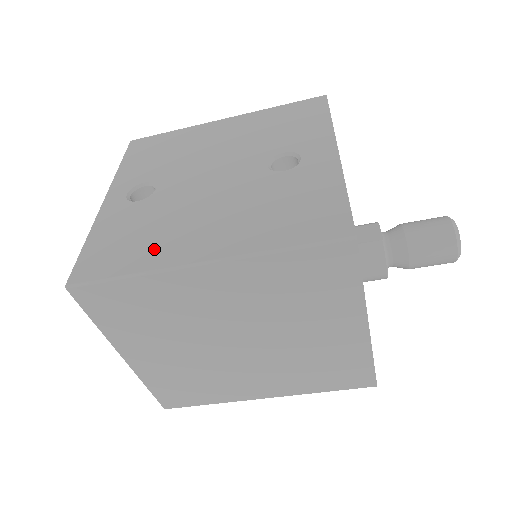
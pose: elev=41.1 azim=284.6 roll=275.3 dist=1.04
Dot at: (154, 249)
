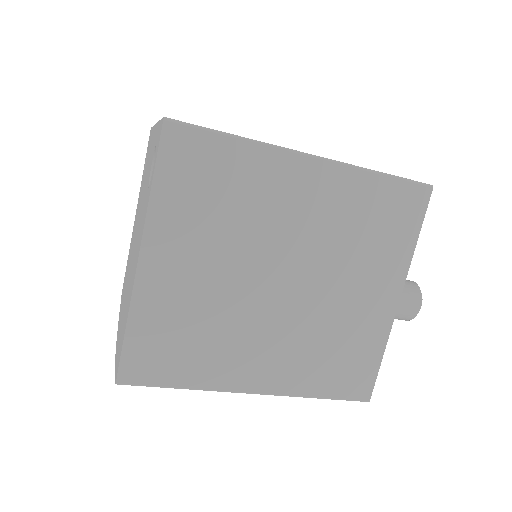
Dot at: occluded
